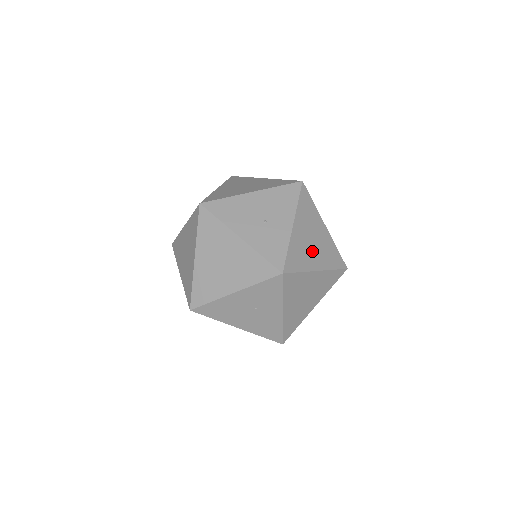
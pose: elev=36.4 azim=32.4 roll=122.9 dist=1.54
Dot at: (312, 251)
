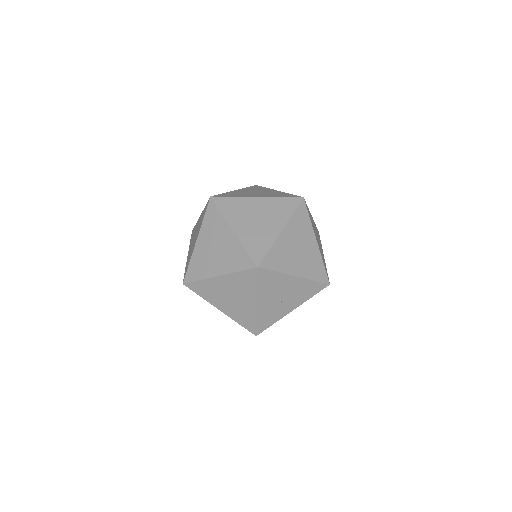
Dot at: occluded
